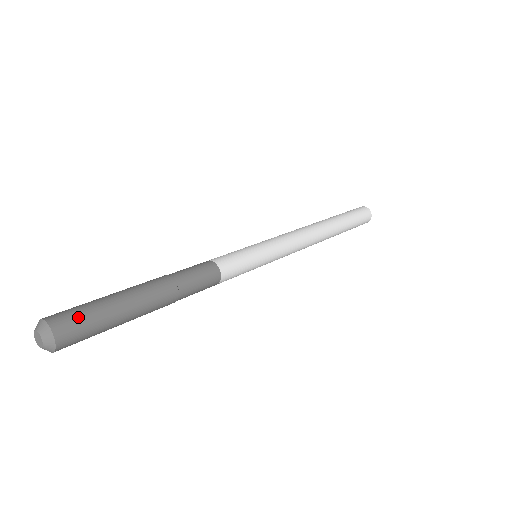
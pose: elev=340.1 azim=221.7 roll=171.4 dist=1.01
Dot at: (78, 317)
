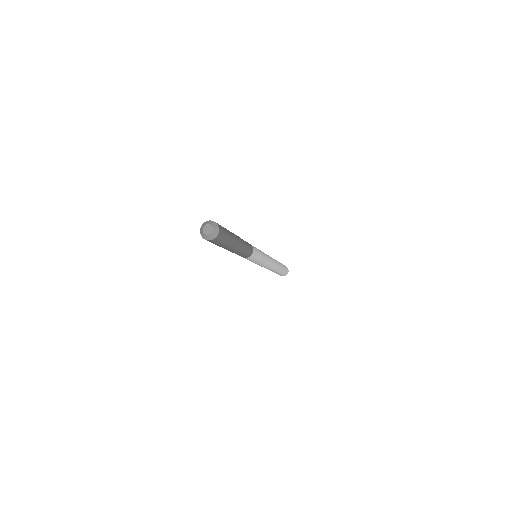
Dot at: (221, 226)
